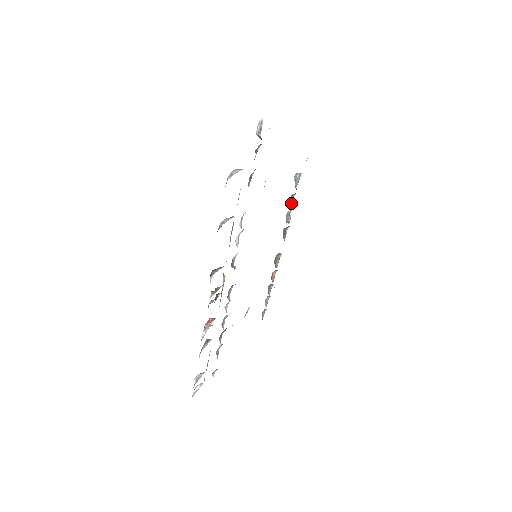
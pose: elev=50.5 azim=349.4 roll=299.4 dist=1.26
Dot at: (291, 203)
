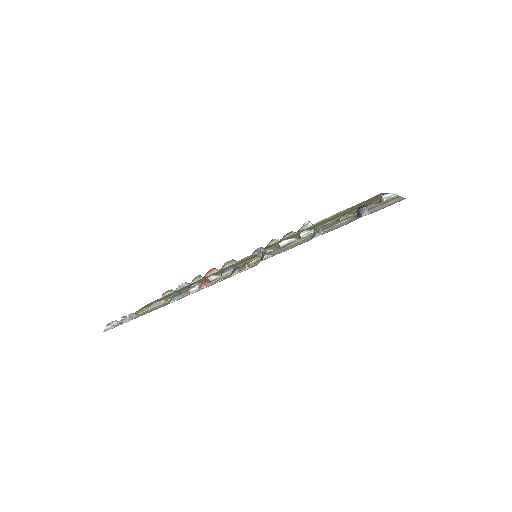
Dot at: (287, 236)
